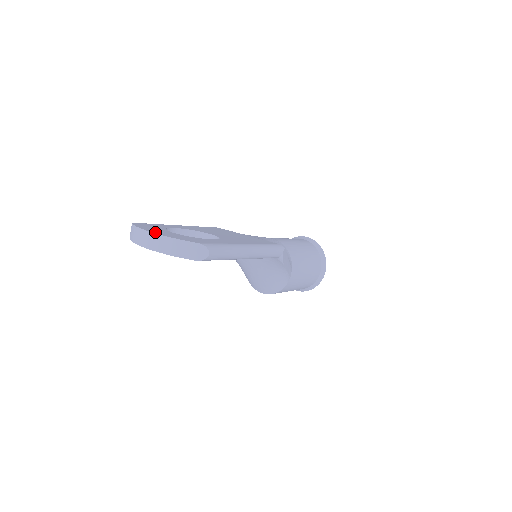
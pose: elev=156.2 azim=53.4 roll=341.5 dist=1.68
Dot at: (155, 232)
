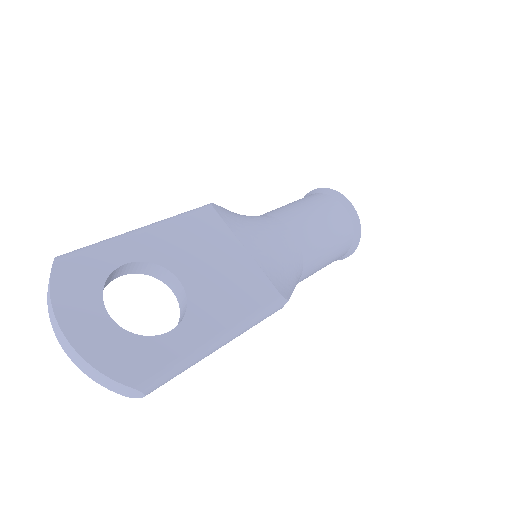
Dot at: (72, 335)
